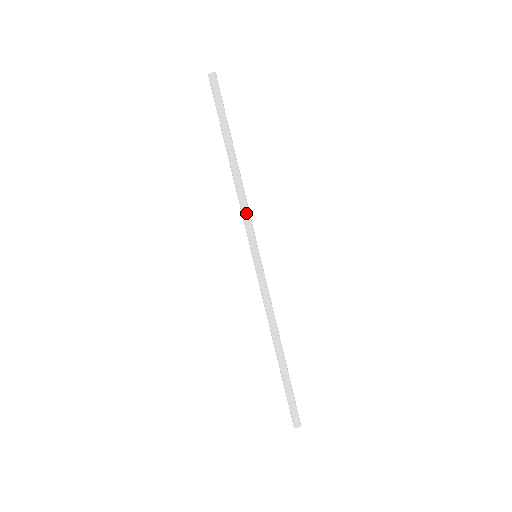
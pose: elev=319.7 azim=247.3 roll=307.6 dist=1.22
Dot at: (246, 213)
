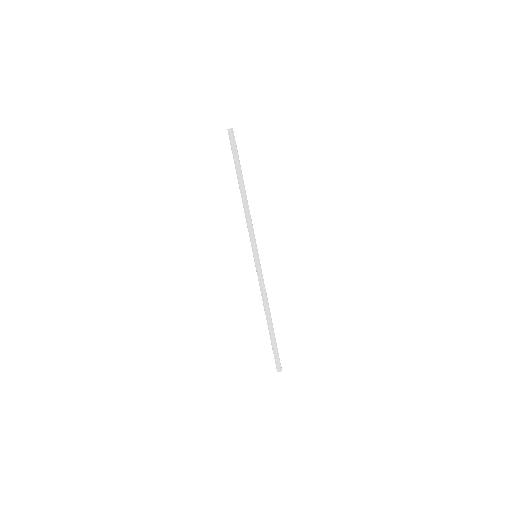
Dot at: (250, 227)
